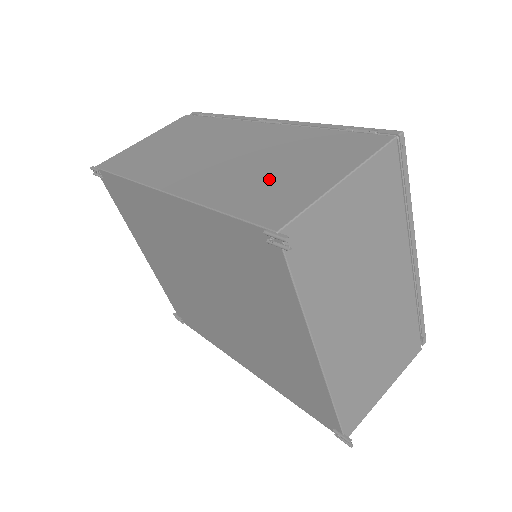
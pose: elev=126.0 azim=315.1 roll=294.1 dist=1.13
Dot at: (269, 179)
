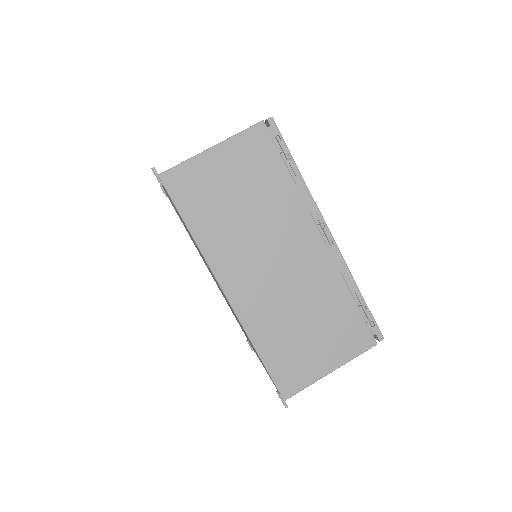
Dot at: (297, 340)
